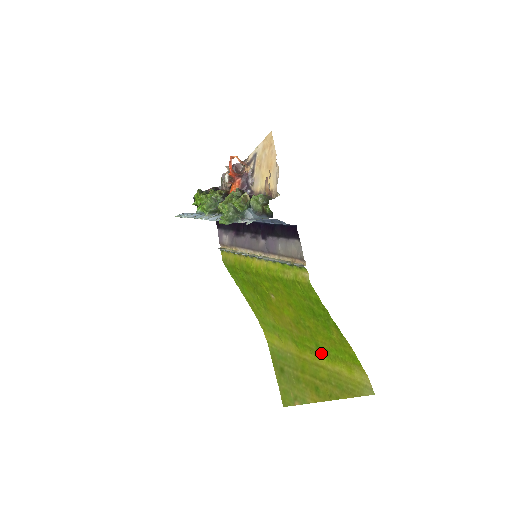
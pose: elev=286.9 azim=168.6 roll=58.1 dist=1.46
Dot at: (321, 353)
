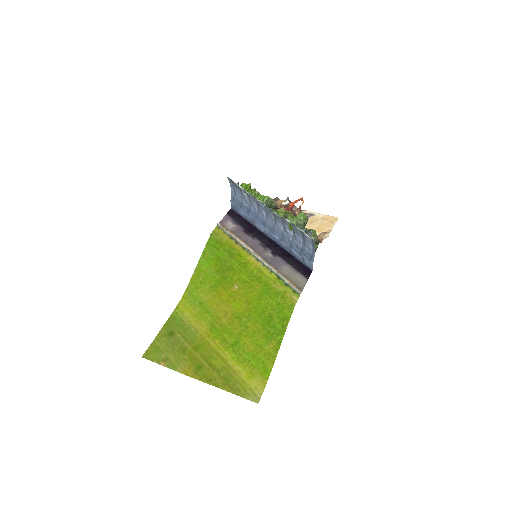
Dot at: (233, 349)
